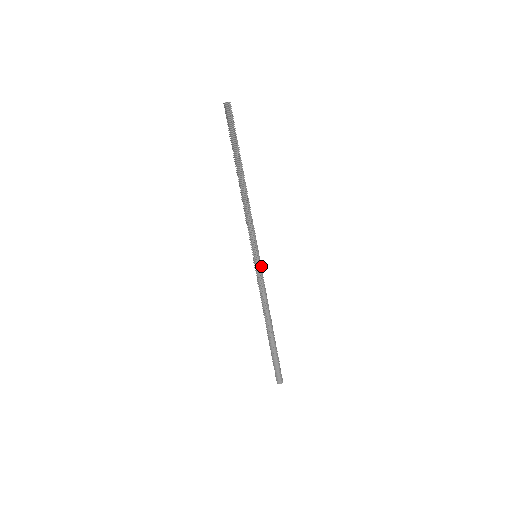
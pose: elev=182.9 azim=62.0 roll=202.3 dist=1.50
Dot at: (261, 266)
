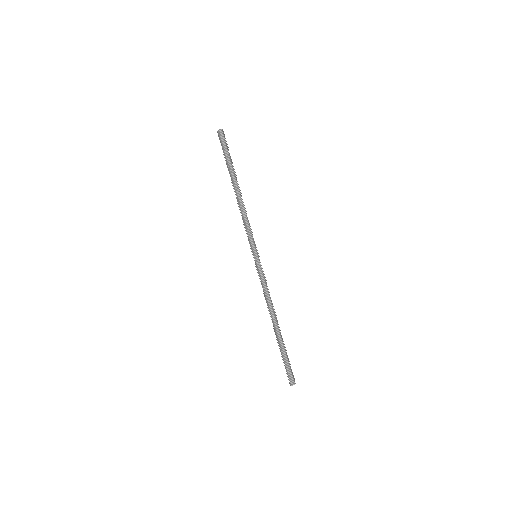
Dot at: (261, 265)
